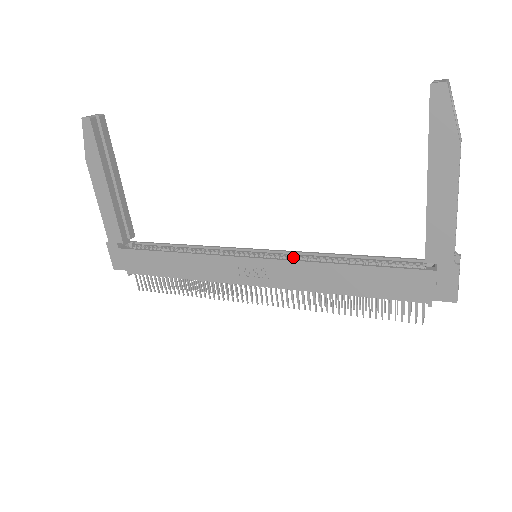
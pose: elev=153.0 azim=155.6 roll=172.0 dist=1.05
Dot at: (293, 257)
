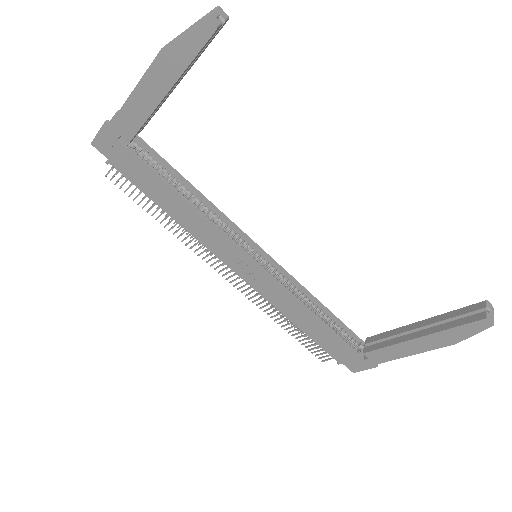
Dot at: (283, 277)
